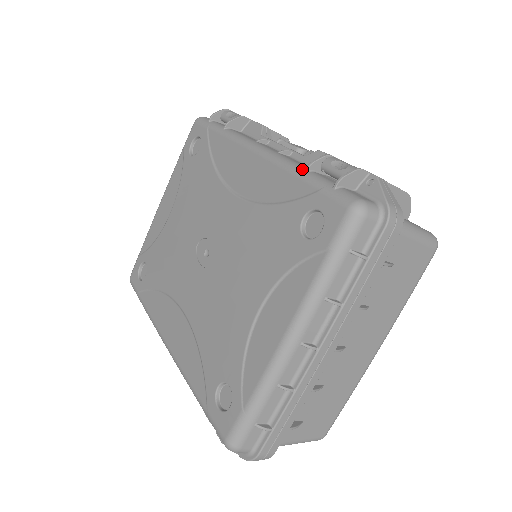
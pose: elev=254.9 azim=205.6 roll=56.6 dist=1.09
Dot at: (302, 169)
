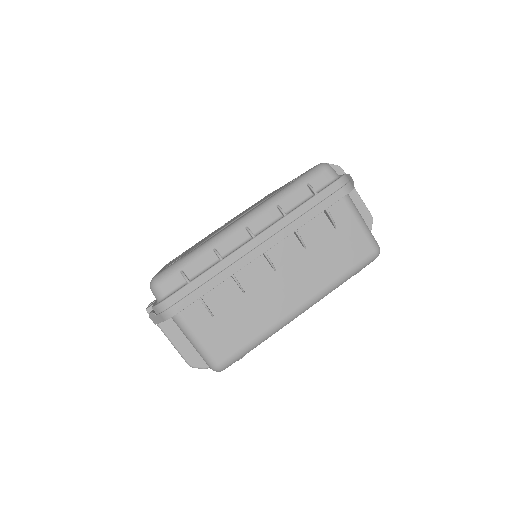
Dot at: occluded
